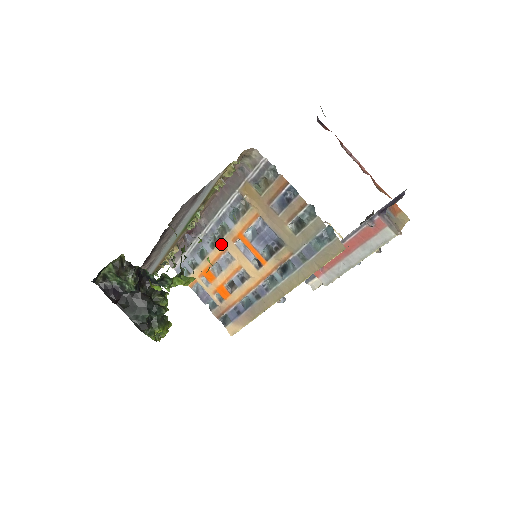
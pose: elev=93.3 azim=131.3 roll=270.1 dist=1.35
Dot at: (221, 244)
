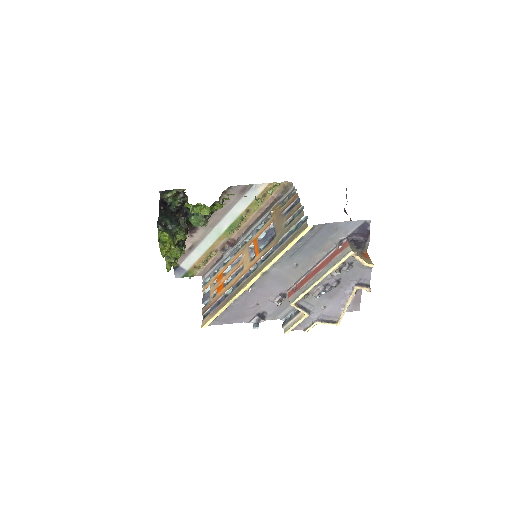
Dot at: (241, 250)
